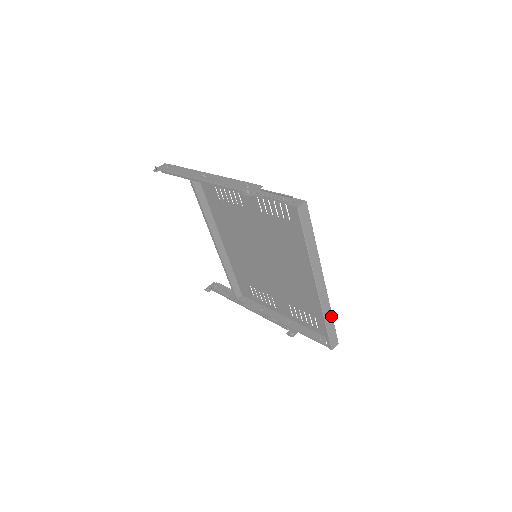
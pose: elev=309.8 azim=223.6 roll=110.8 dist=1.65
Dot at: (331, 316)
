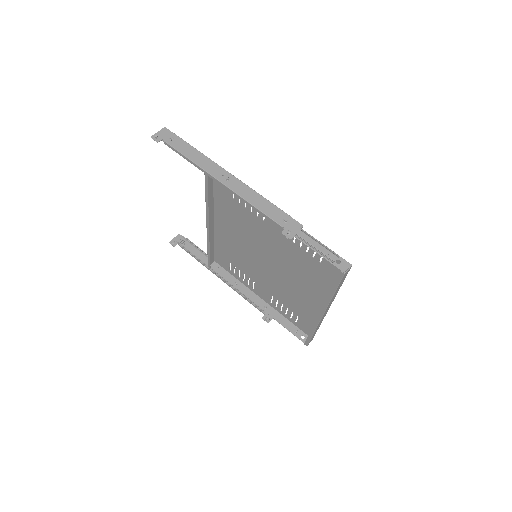
Dot at: occluded
